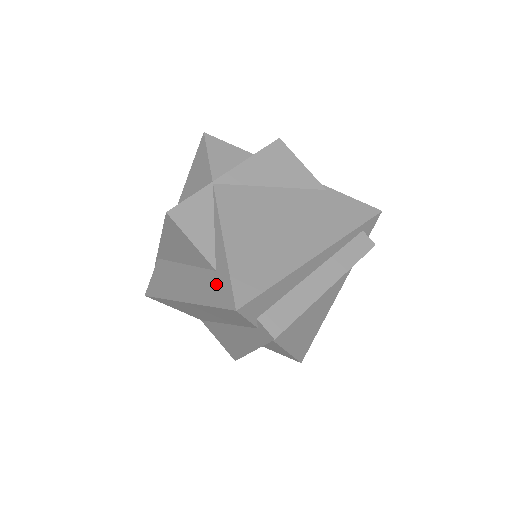
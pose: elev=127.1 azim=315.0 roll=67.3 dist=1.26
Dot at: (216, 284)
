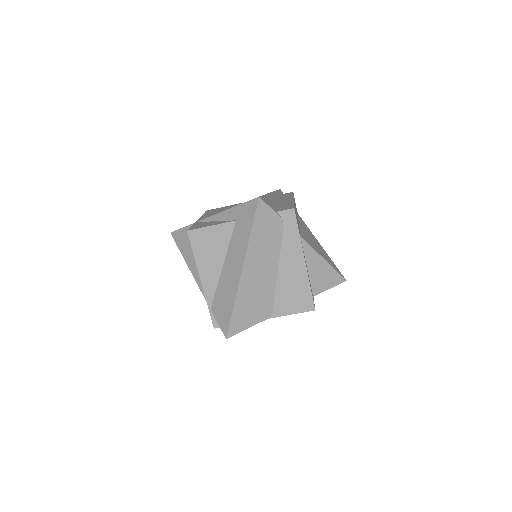
Dot at: (242, 220)
